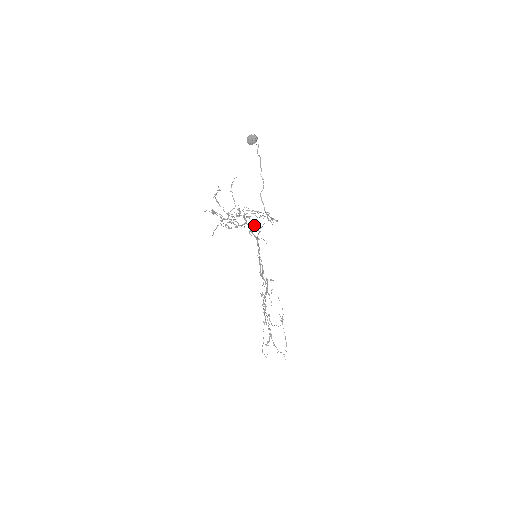
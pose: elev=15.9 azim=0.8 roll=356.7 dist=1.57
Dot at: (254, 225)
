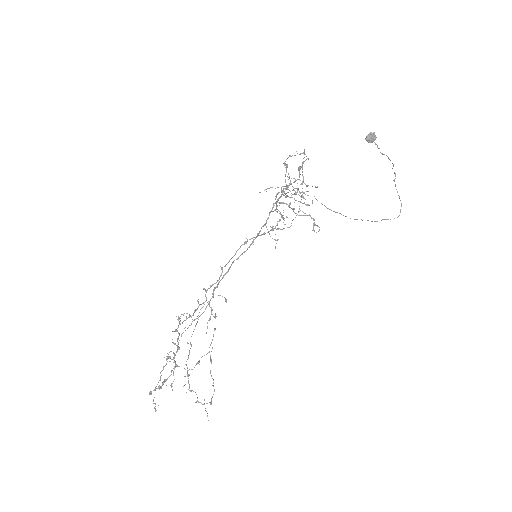
Dot at: occluded
